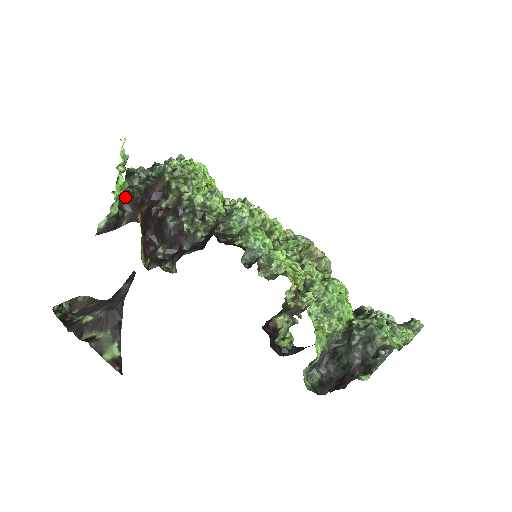
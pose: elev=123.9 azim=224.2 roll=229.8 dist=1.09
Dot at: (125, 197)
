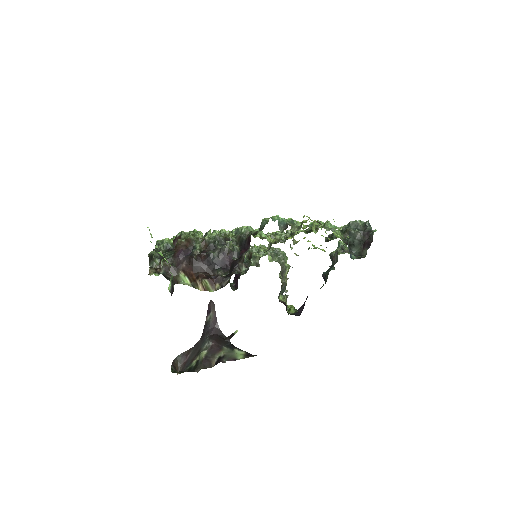
Dot at: (160, 272)
